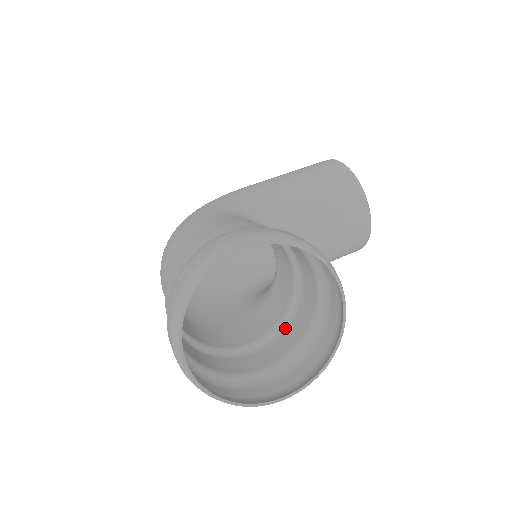
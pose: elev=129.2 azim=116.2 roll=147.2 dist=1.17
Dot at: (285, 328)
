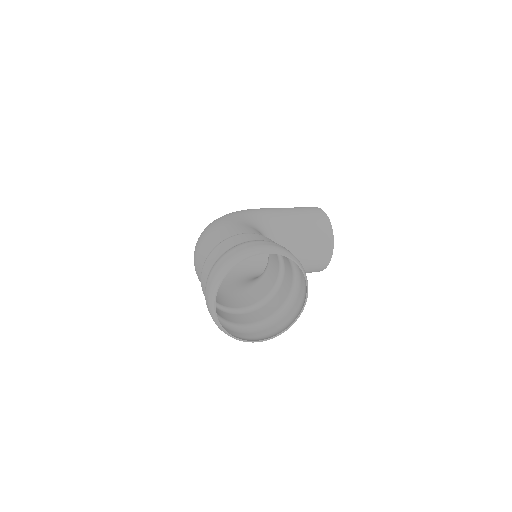
Dot at: (264, 305)
